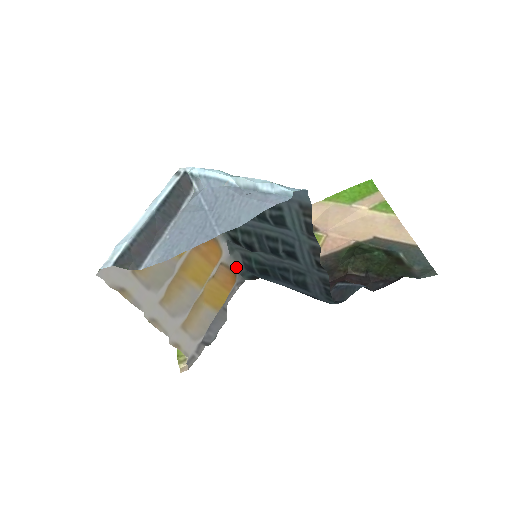
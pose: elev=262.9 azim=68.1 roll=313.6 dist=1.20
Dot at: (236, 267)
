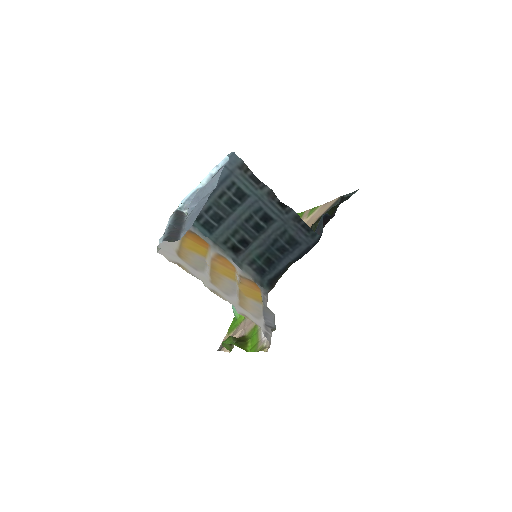
Dot at: (253, 280)
